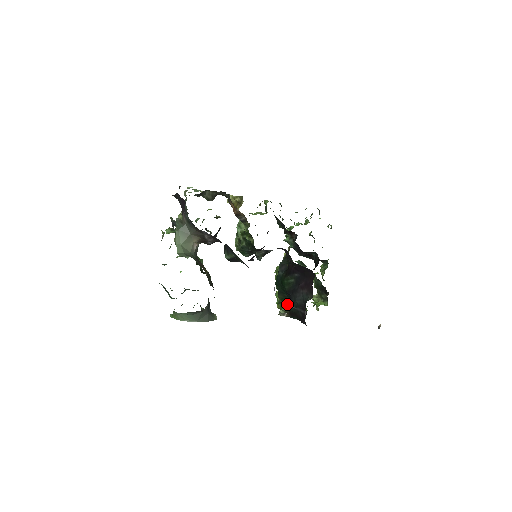
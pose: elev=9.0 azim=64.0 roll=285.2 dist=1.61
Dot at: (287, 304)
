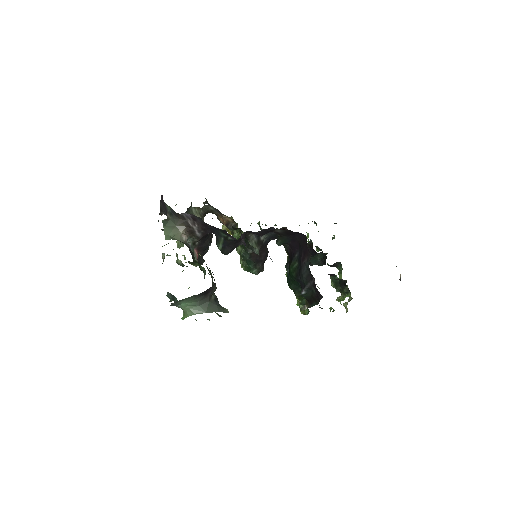
Dot at: (301, 292)
